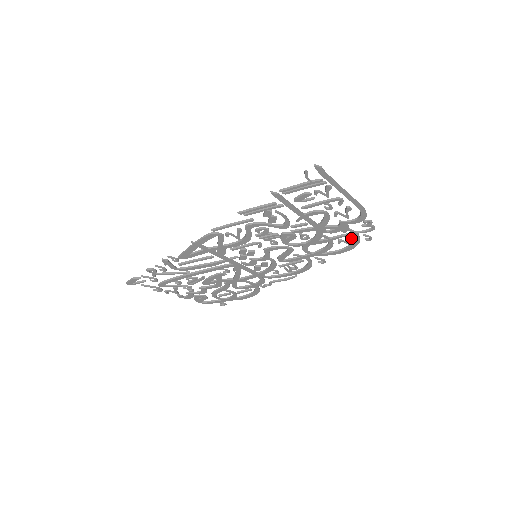
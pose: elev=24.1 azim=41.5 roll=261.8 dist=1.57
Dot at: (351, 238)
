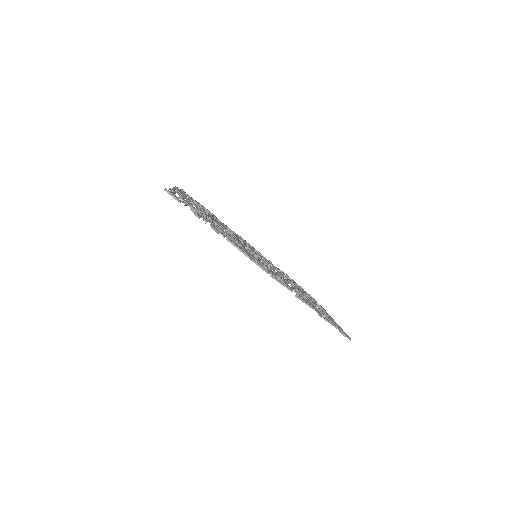
Dot at: occluded
